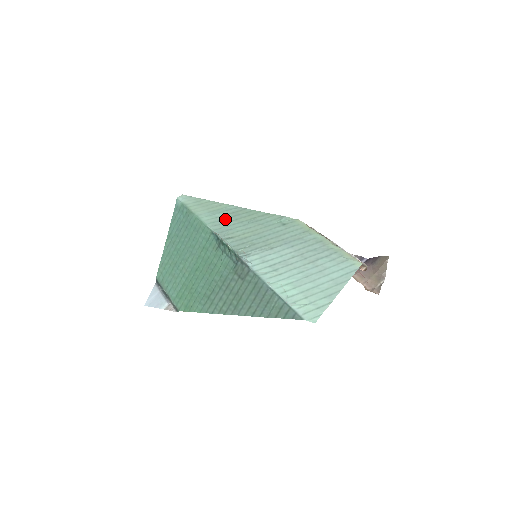
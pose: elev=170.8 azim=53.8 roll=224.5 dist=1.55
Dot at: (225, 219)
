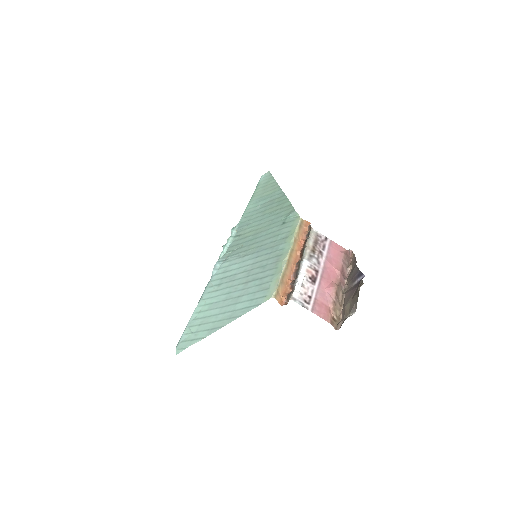
Dot at: (259, 209)
